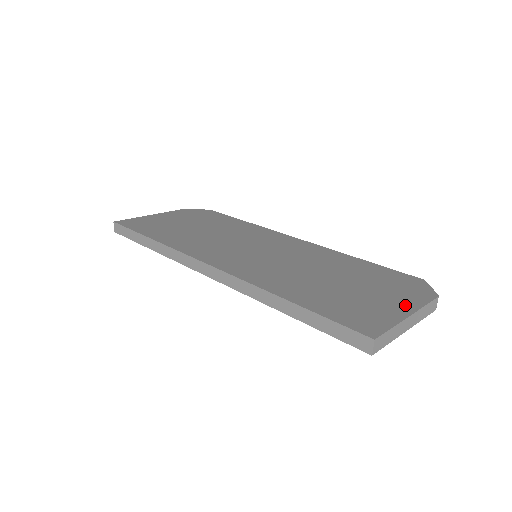
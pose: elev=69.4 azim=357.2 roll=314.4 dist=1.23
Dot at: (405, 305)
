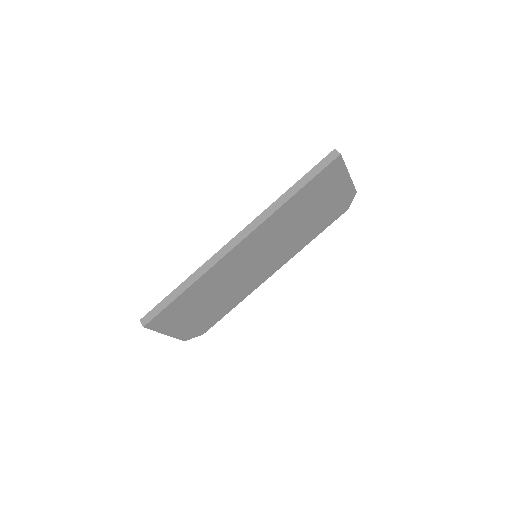
Dot at: occluded
